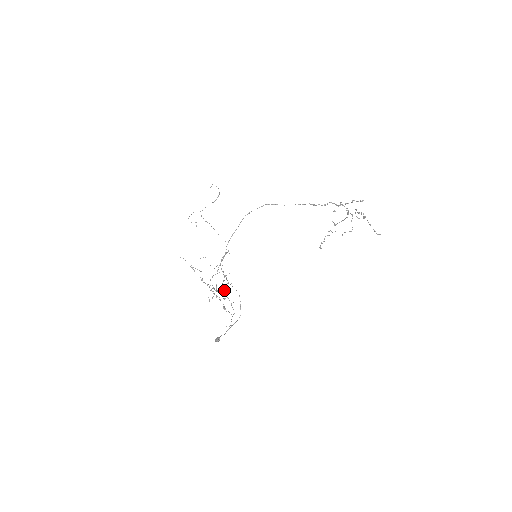
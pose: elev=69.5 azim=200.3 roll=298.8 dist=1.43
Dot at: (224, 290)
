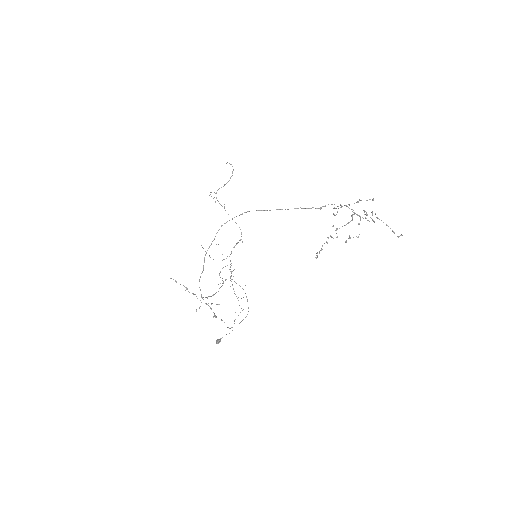
Dot at: occluded
